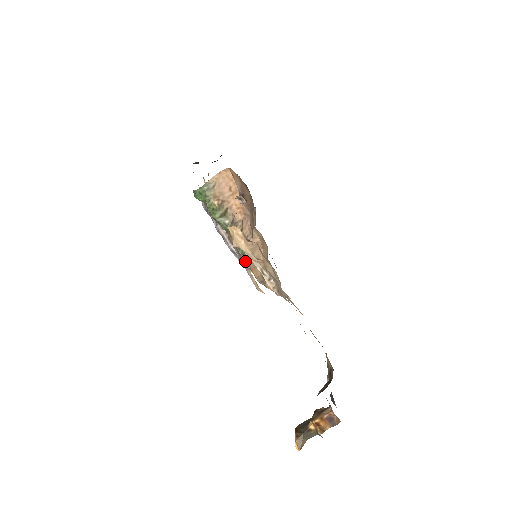
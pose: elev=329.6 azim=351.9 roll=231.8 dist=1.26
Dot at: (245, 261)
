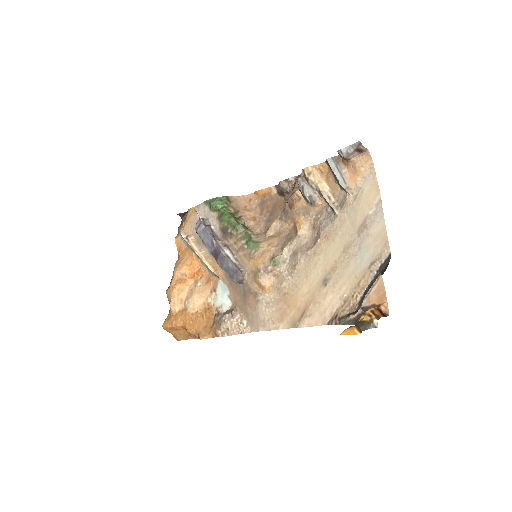
Dot at: (238, 264)
